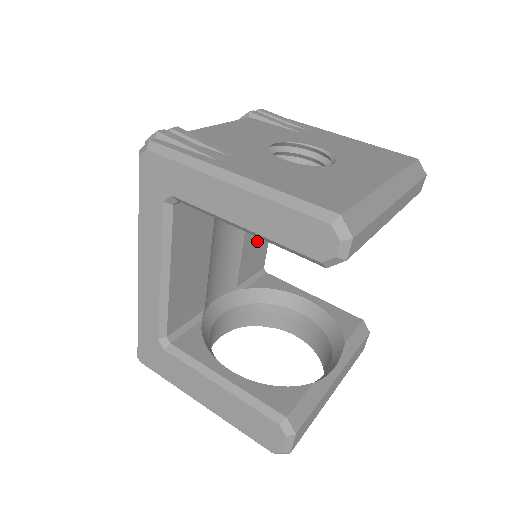
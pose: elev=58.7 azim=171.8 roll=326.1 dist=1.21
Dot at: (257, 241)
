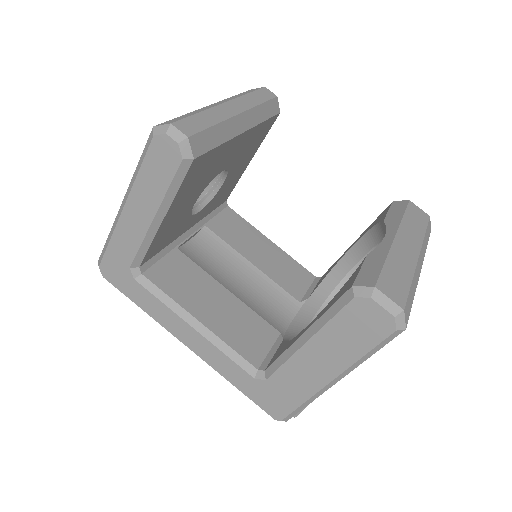
Dot at: (276, 262)
